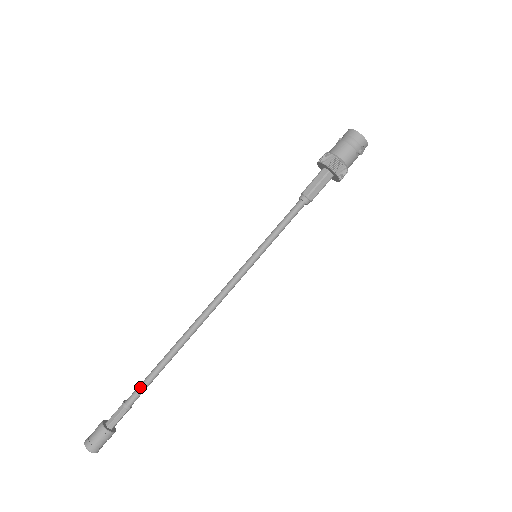
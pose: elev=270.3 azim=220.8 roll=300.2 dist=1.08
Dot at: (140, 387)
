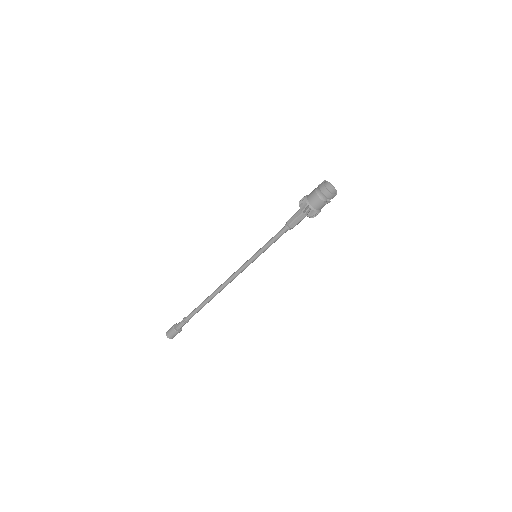
Dot at: (191, 313)
